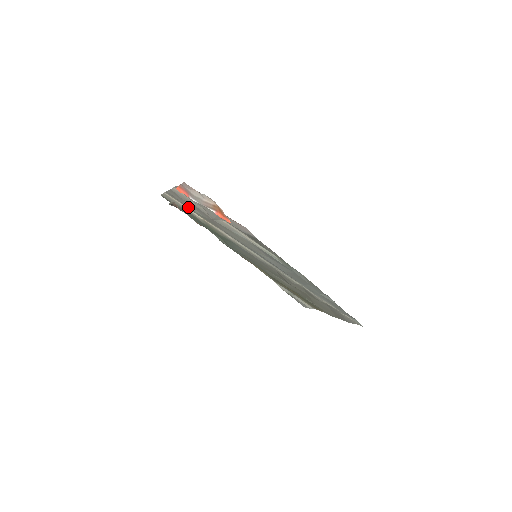
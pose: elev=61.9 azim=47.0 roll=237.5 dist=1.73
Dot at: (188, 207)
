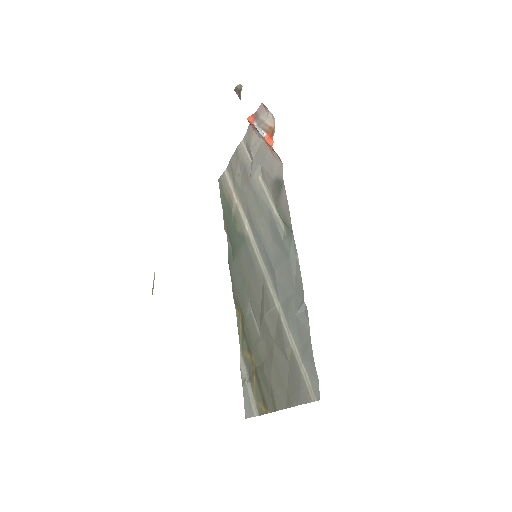
Dot at: (235, 179)
